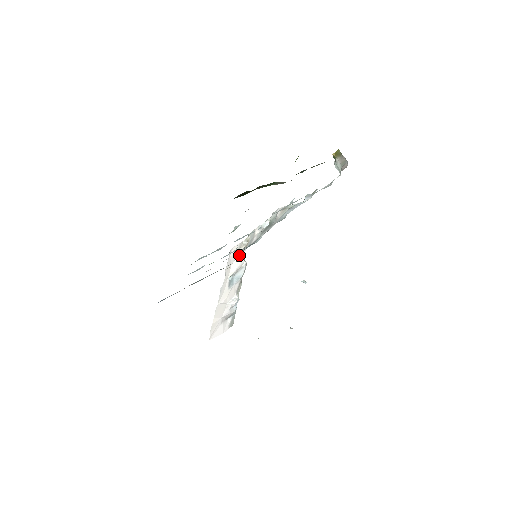
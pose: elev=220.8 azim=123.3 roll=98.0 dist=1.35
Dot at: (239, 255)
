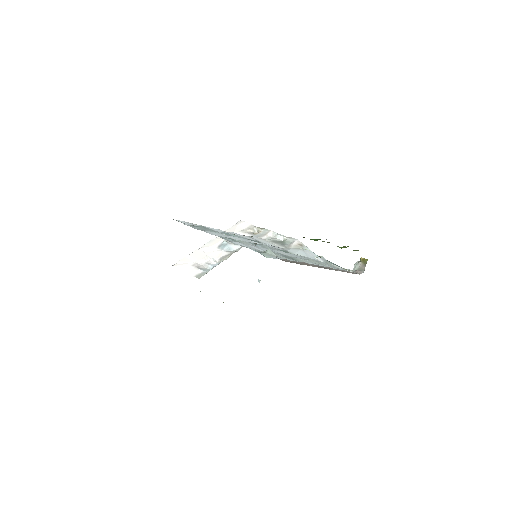
Dot at: (244, 234)
